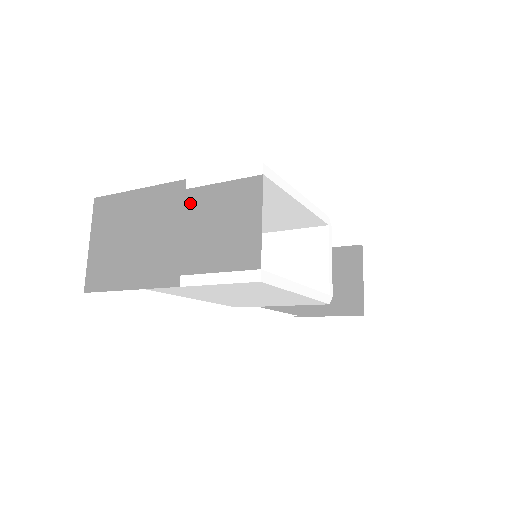
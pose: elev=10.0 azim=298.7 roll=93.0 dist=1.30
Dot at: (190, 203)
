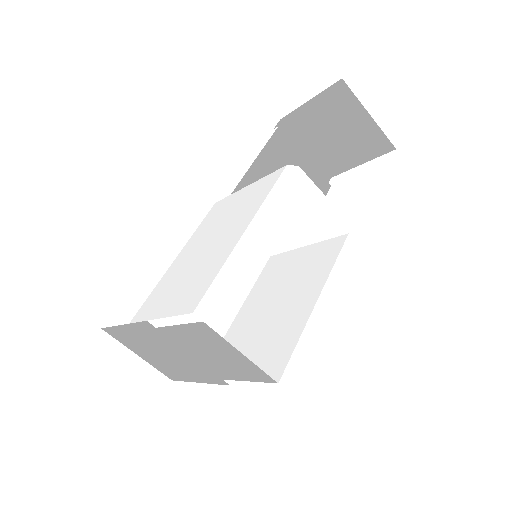
Dot at: (171, 338)
